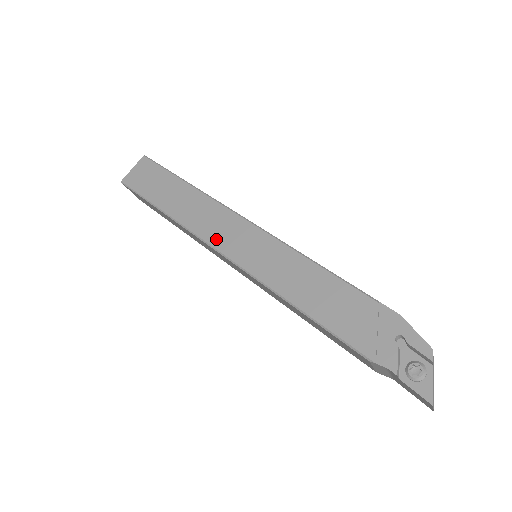
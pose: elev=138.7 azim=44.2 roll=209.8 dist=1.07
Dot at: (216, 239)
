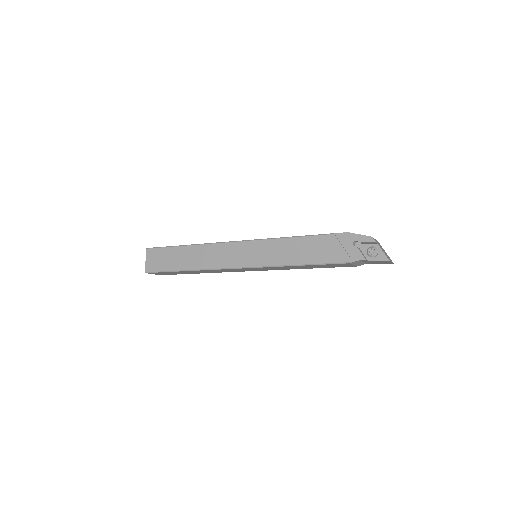
Dot at: (229, 263)
